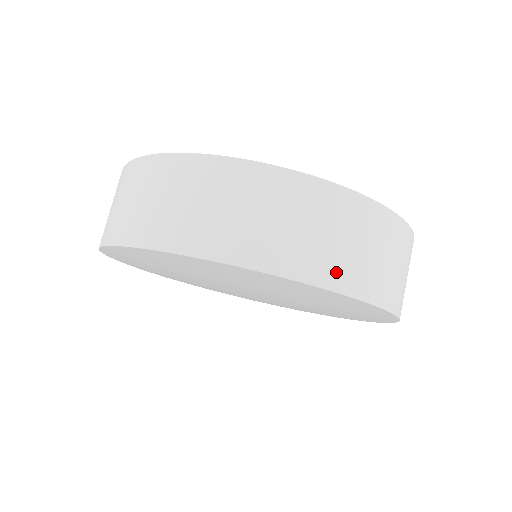
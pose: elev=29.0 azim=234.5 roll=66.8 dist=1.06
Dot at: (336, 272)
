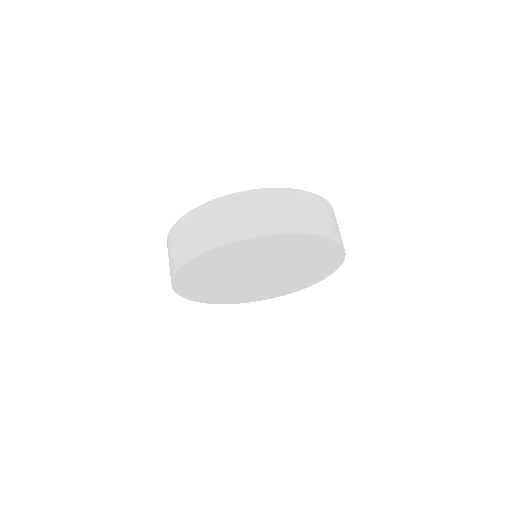
Dot at: (275, 225)
